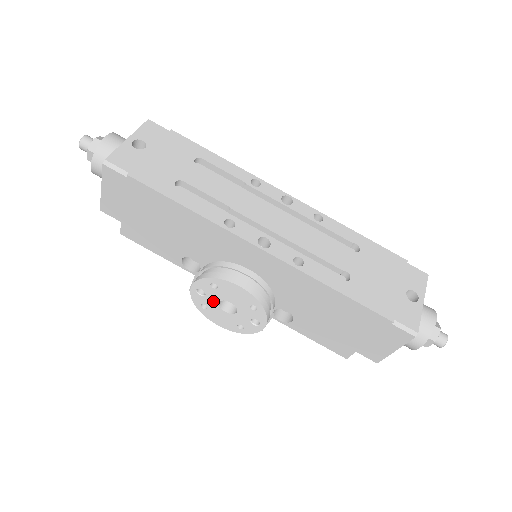
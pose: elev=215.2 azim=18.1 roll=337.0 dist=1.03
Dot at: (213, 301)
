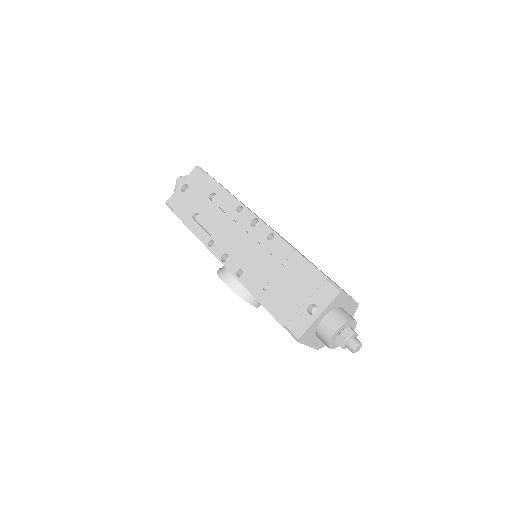
Dot at: occluded
